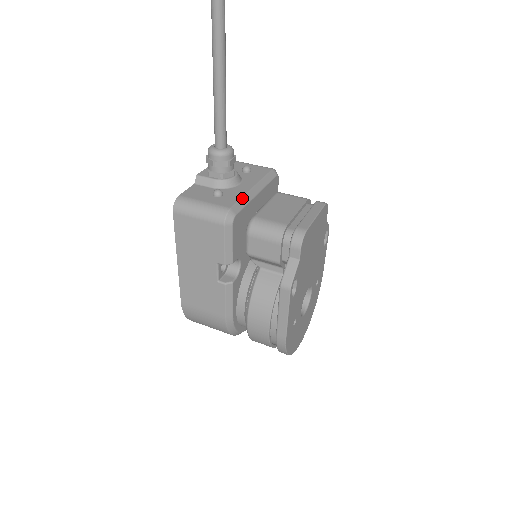
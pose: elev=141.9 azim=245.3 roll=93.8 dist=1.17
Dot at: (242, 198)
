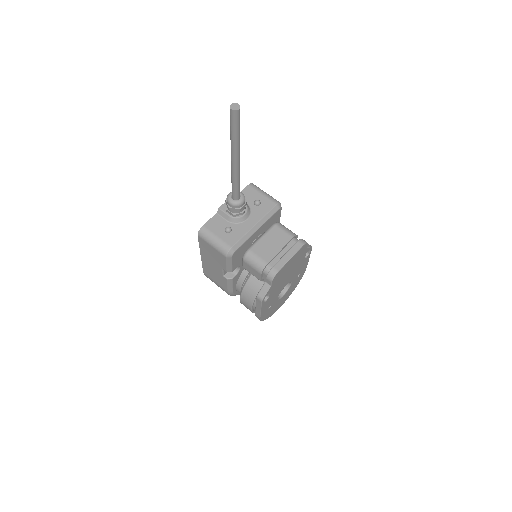
Dot at: (243, 237)
